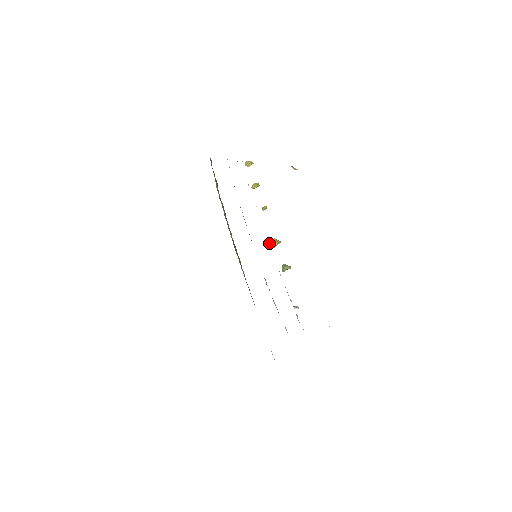
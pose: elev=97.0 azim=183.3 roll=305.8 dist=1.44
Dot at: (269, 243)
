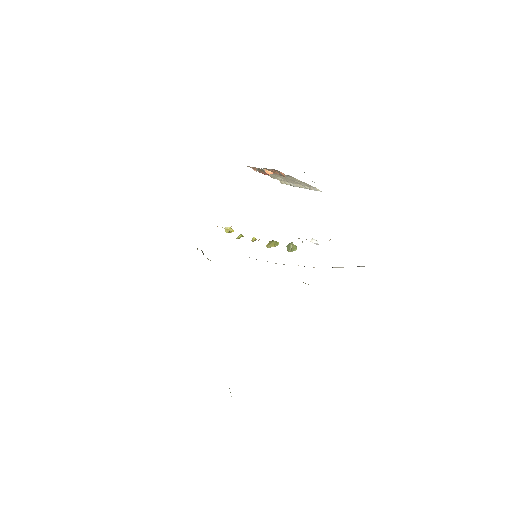
Dot at: (267, 246)
